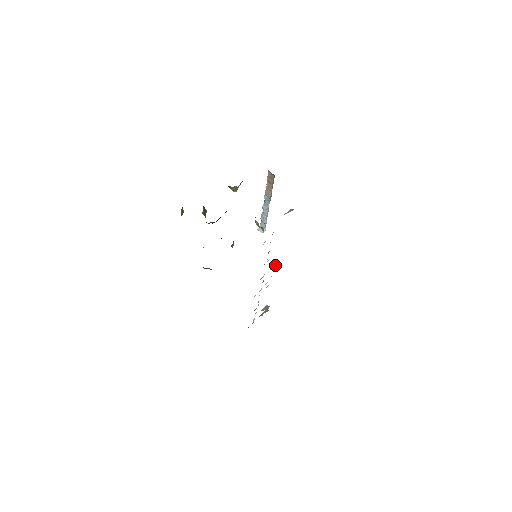
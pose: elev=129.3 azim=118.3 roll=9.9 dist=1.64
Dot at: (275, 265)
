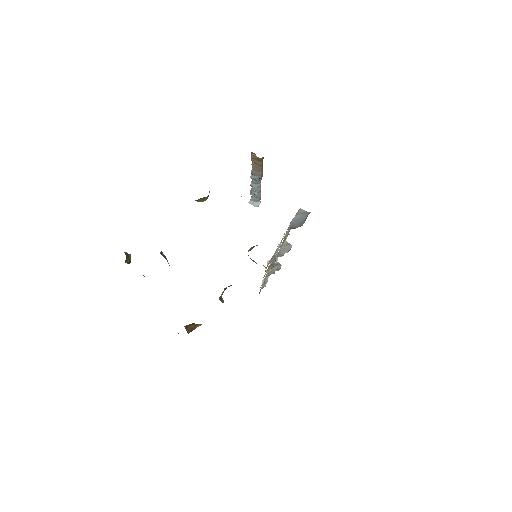
Dot at: (283, 247)
